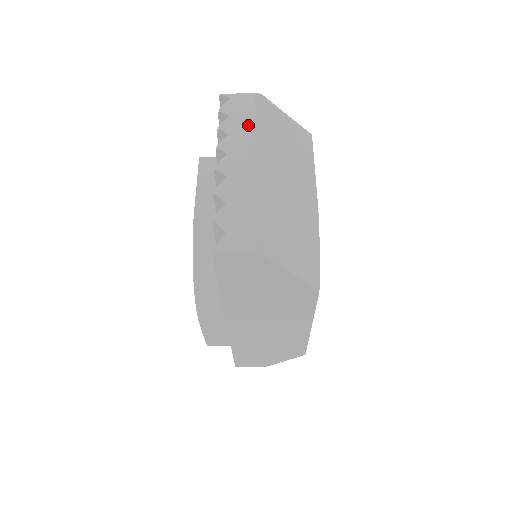
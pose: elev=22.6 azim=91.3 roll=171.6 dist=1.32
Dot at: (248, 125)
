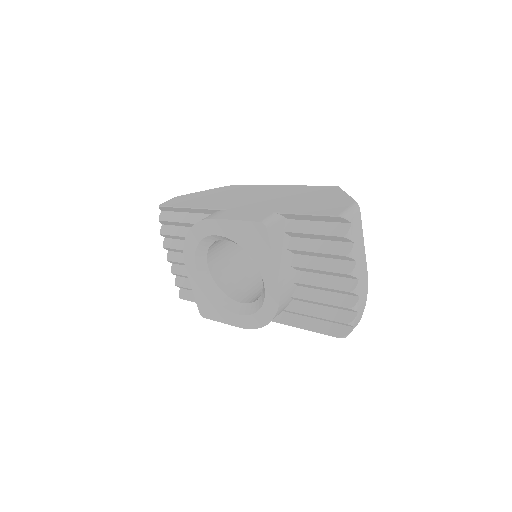
Dot at: (362, 246)
